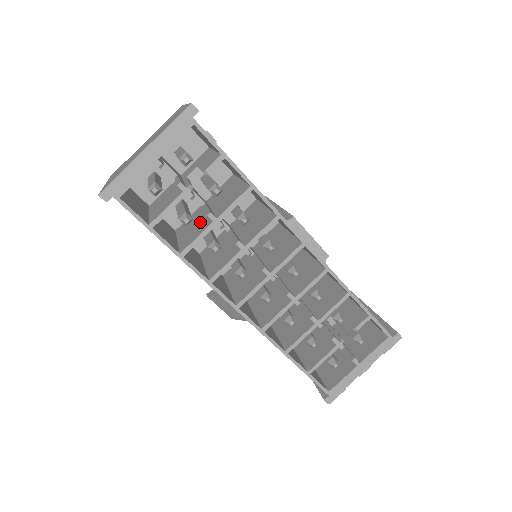
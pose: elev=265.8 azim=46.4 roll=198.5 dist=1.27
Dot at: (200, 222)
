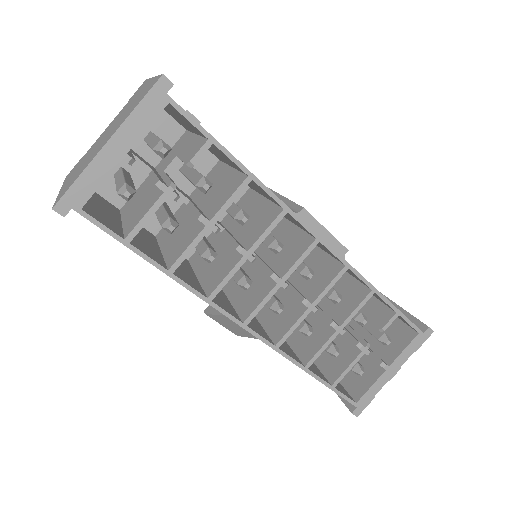
Dot at: (187, 226)
